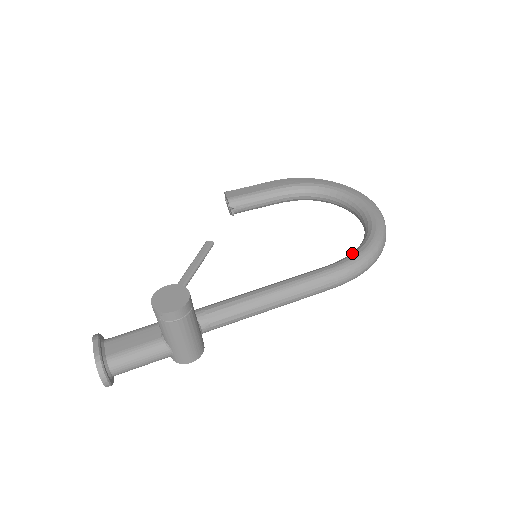
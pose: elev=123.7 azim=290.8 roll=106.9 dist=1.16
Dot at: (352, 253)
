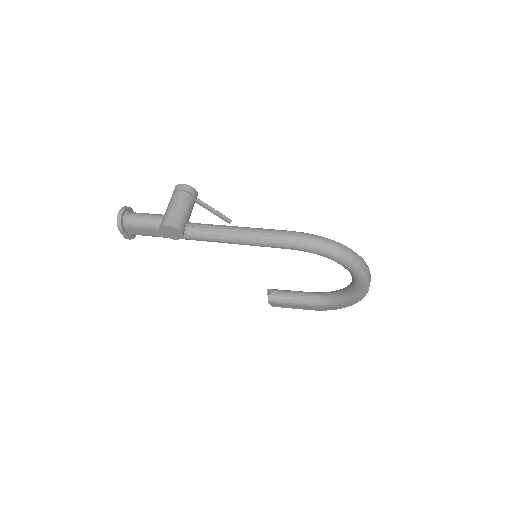
Dot at: occluded
